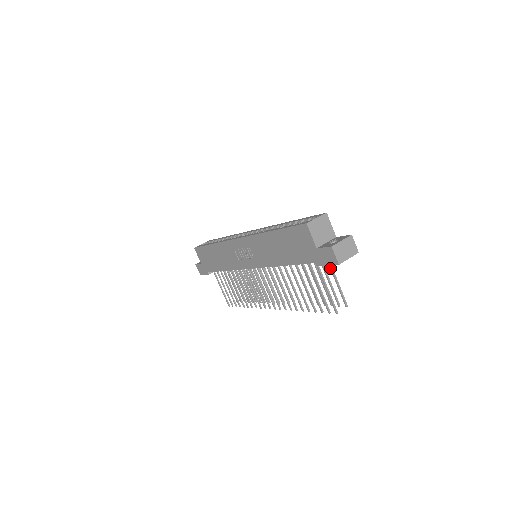
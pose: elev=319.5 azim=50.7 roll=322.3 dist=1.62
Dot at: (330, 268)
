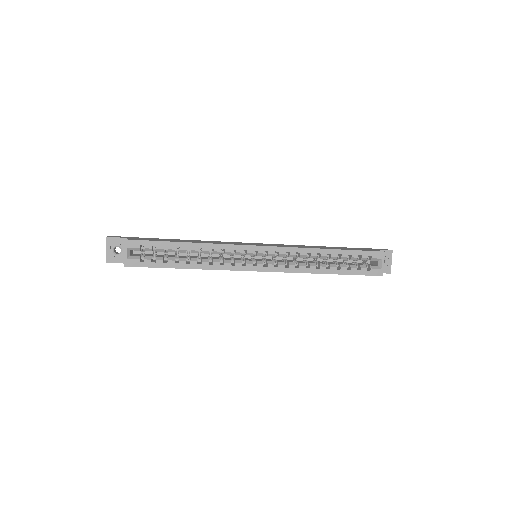
Dot at: occluded
